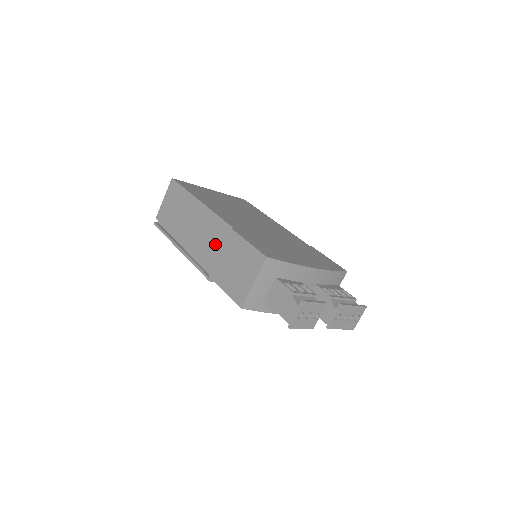
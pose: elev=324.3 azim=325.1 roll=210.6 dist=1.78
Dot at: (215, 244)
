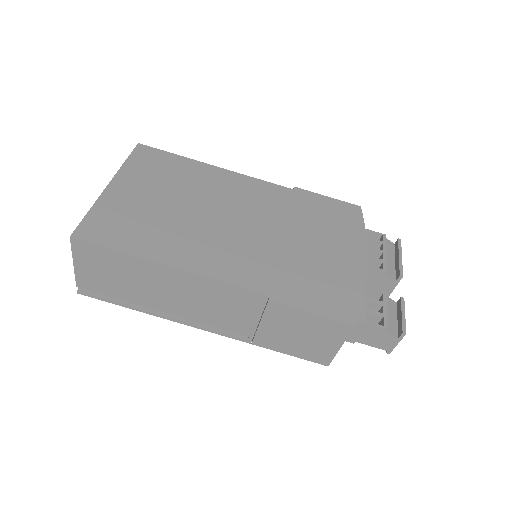
Dot at: (240, 312)
